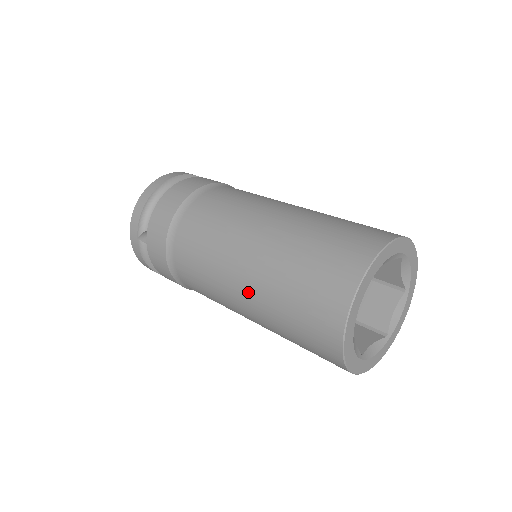
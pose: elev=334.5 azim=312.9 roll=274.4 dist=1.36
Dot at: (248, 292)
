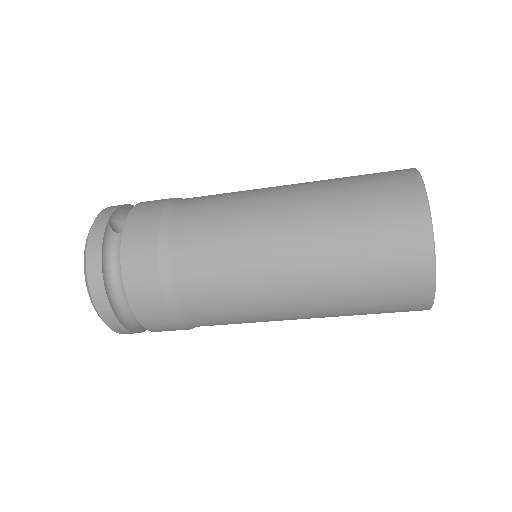
Dot at: (296, 200)
